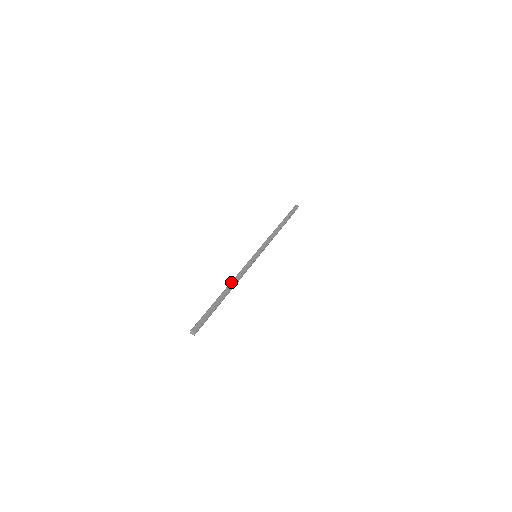
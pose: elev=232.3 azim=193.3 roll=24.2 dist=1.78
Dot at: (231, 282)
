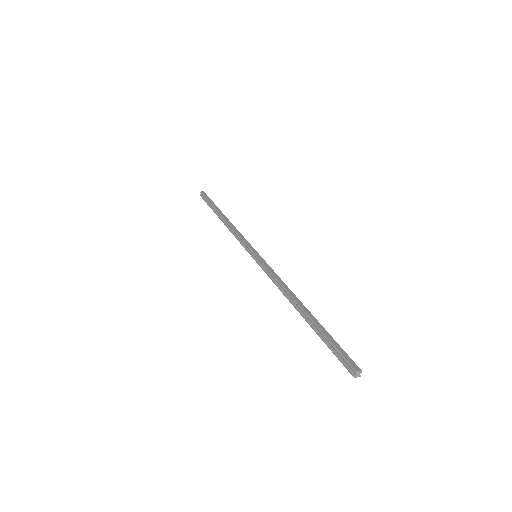
Dot at: (290, 294)
